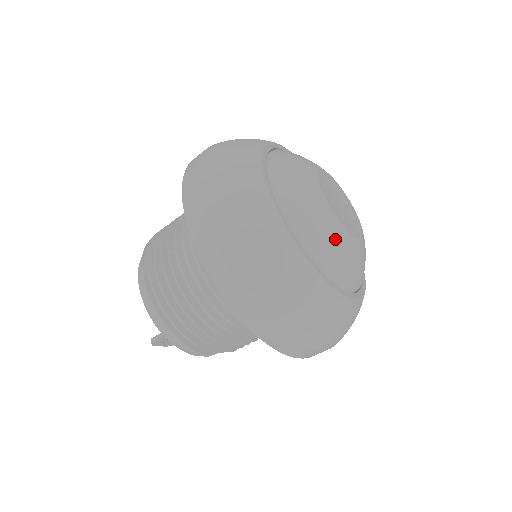
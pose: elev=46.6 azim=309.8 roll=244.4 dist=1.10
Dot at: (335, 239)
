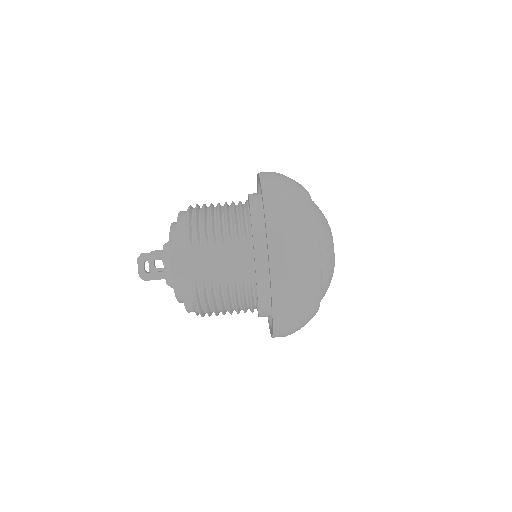
Dot at: (327, 227)
